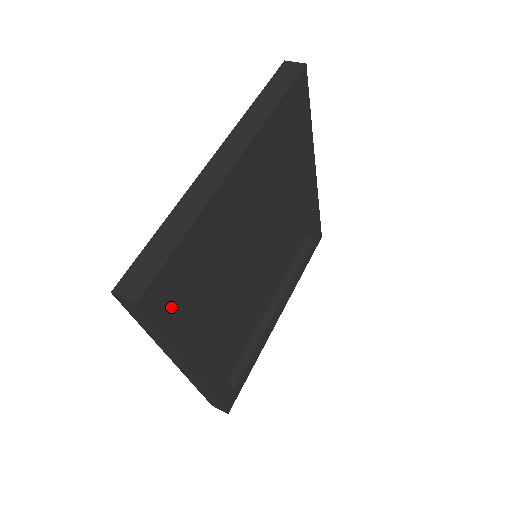
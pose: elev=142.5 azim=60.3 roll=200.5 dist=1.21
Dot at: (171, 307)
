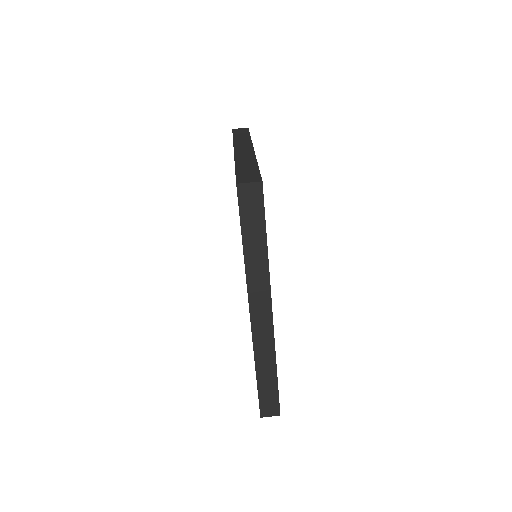
Dot at: occluded
